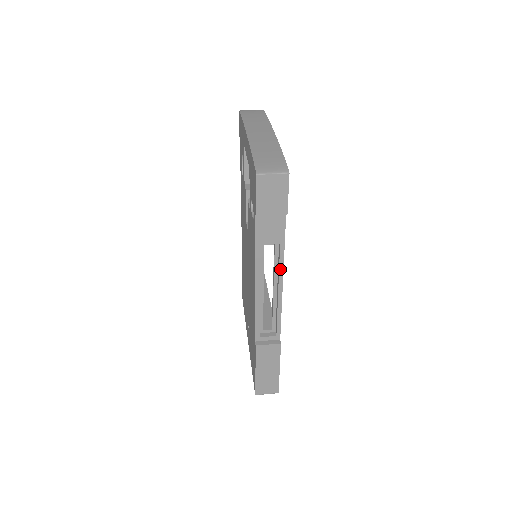
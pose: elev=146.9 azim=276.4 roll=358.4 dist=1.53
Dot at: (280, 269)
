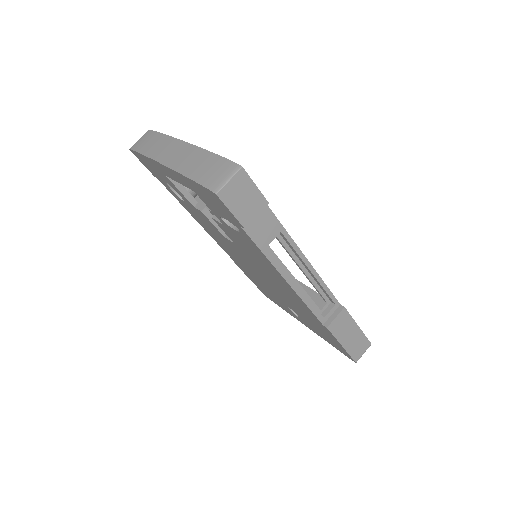
Dot at: (297, 251)
